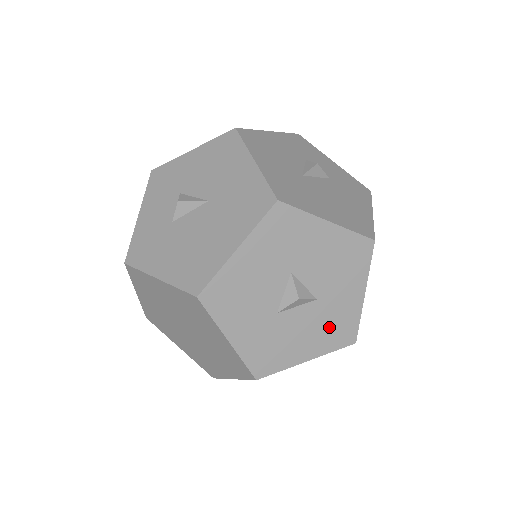
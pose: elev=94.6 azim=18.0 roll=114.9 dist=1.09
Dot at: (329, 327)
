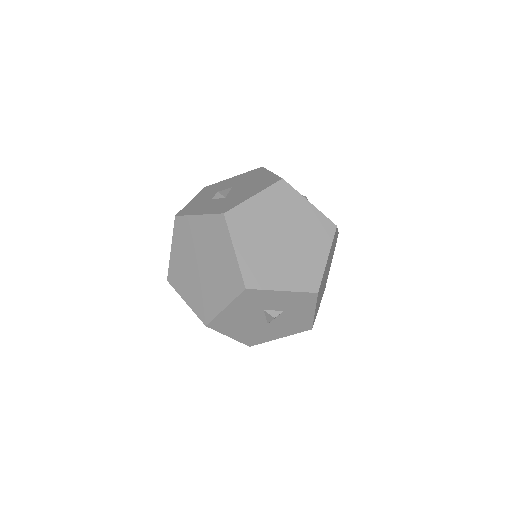
Dot at: occluded
